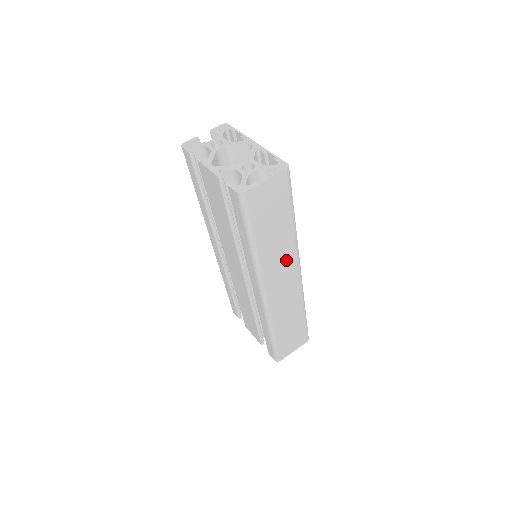
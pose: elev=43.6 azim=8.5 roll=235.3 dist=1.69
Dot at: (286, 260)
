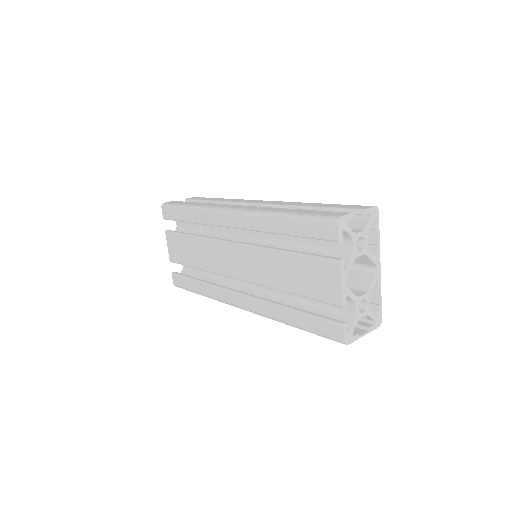
Dot at: occluded
